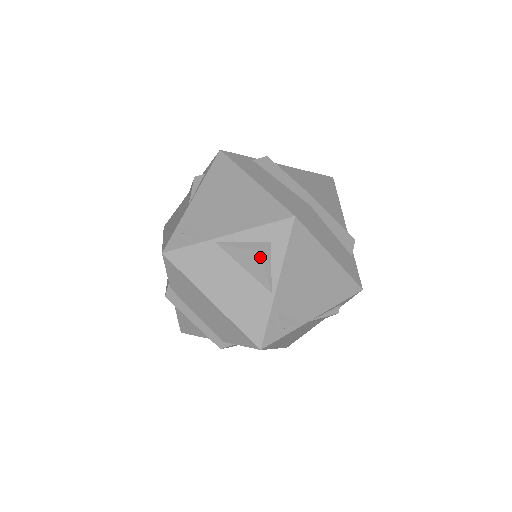
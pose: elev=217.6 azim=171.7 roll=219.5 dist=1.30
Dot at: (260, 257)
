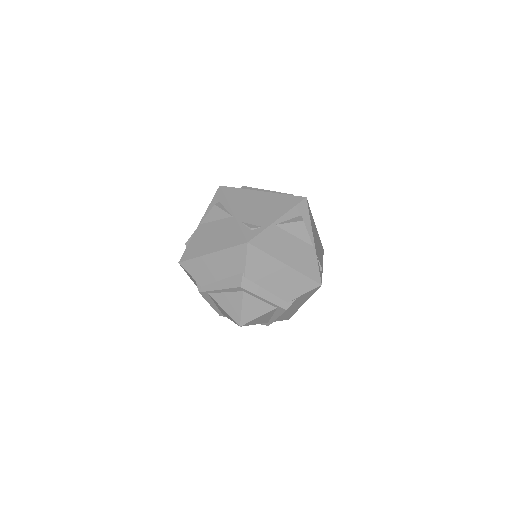
Dot at: (303, 224)
